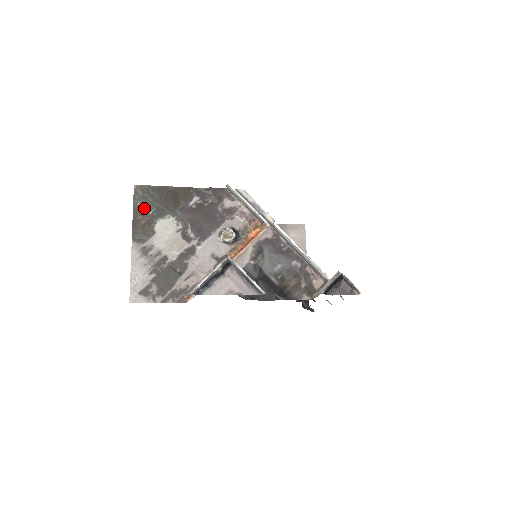
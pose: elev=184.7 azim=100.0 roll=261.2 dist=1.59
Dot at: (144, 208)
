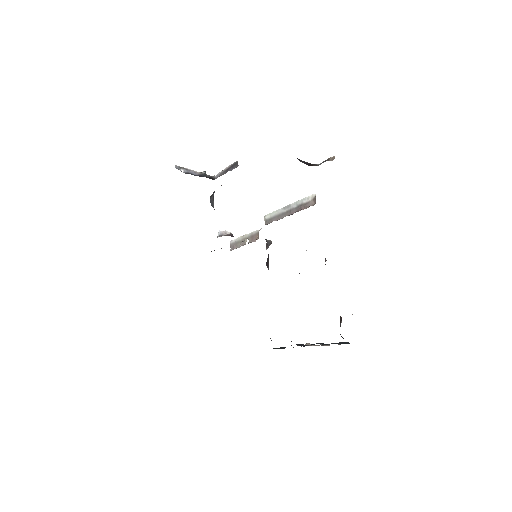
Dot at: occluded
